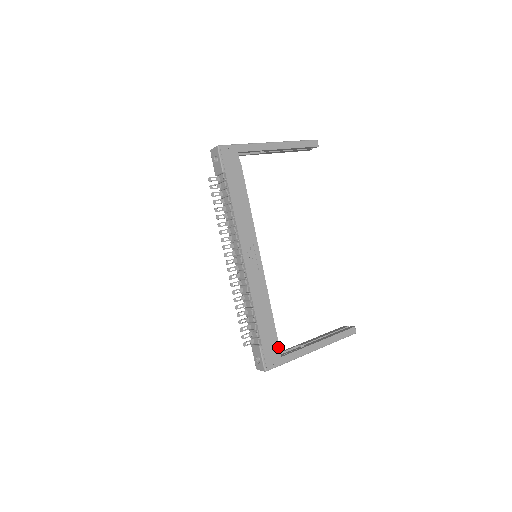
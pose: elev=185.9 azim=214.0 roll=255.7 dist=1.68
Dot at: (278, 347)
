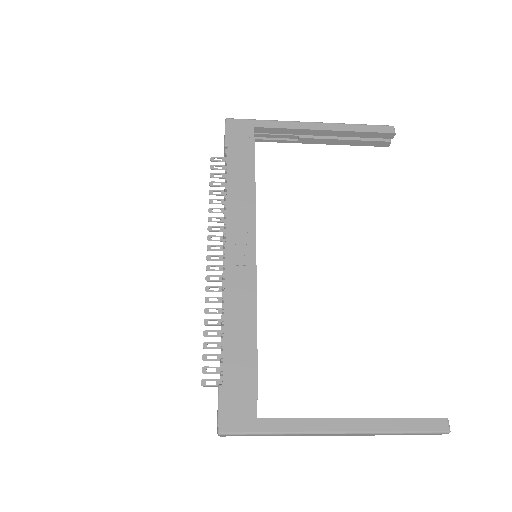
Dot at: (255, 399)
